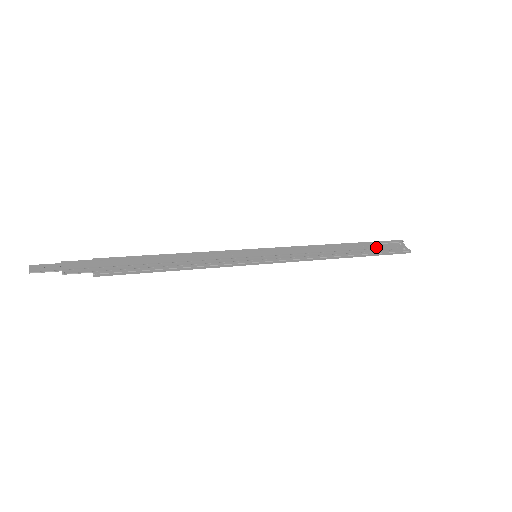
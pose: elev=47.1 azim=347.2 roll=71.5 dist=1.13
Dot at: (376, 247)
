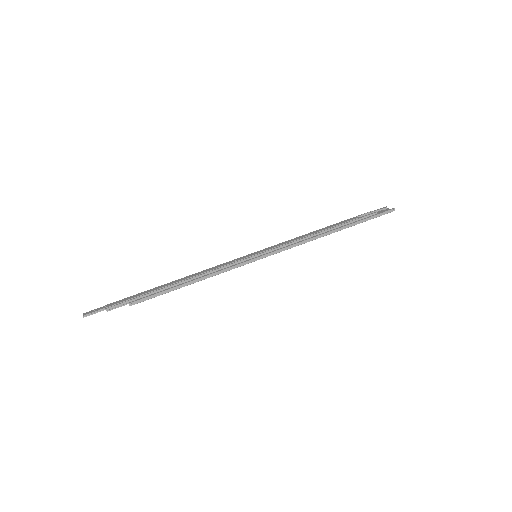
Dot at: (361, 218)
